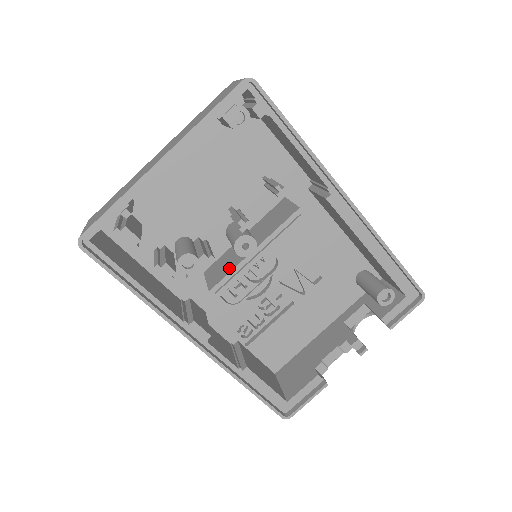
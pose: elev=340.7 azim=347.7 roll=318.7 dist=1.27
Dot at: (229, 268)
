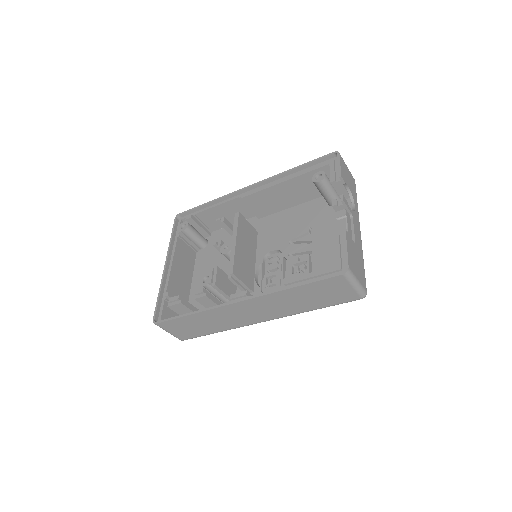
Dot at: occluded
